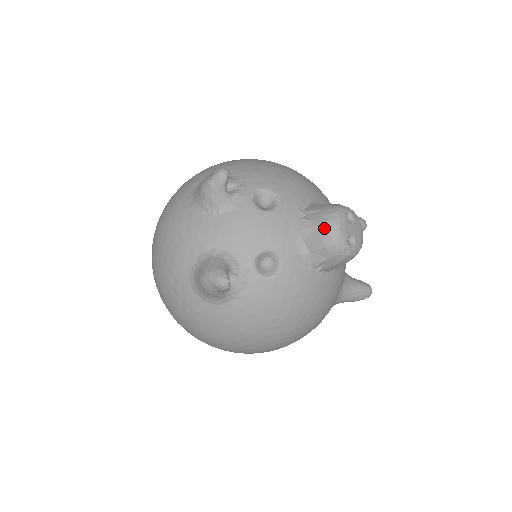
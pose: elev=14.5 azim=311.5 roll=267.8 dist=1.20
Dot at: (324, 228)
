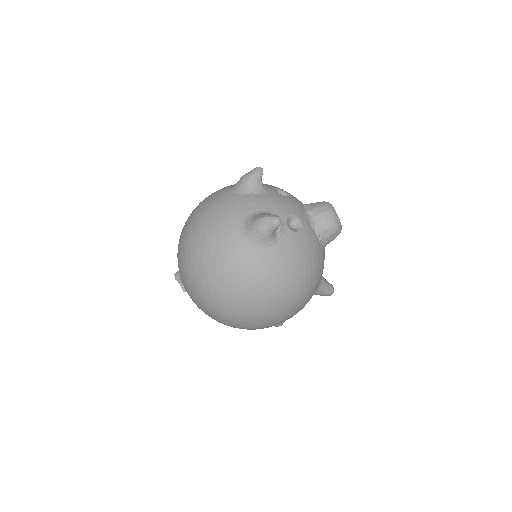
Dot at: (324, 208)
